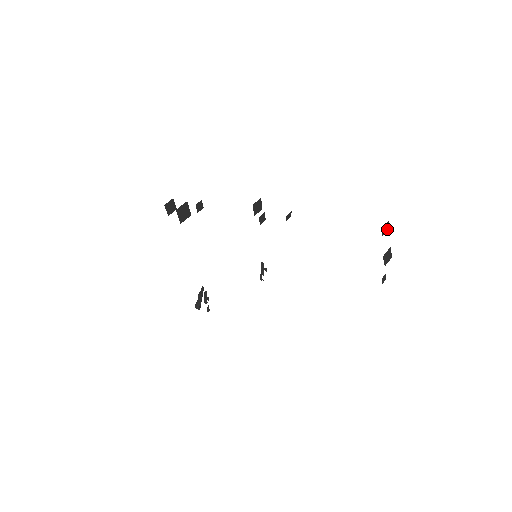
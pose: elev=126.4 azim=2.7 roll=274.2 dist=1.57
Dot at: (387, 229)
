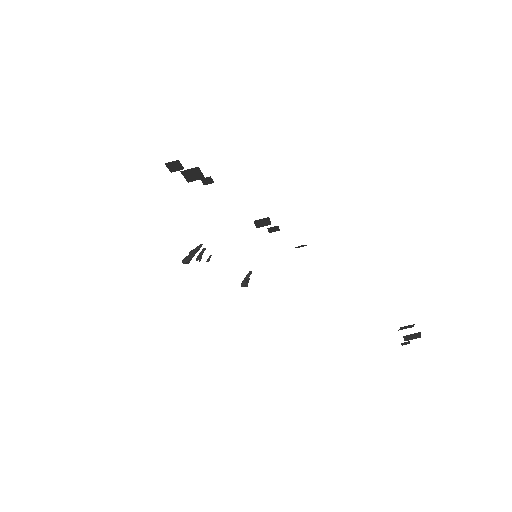
Dot at: (412, 326)
